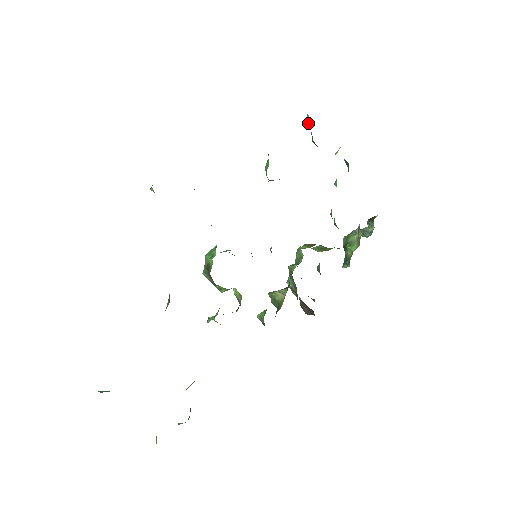
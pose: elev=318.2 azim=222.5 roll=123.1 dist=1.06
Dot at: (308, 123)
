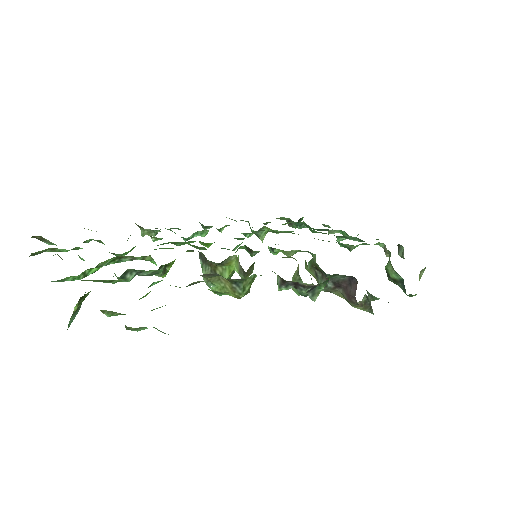
Dot at: (289, 223)
